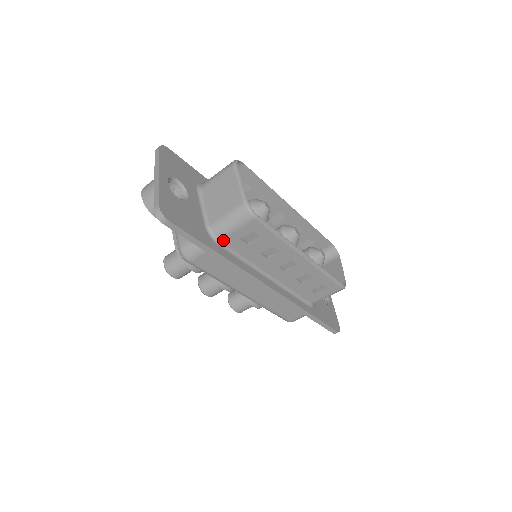
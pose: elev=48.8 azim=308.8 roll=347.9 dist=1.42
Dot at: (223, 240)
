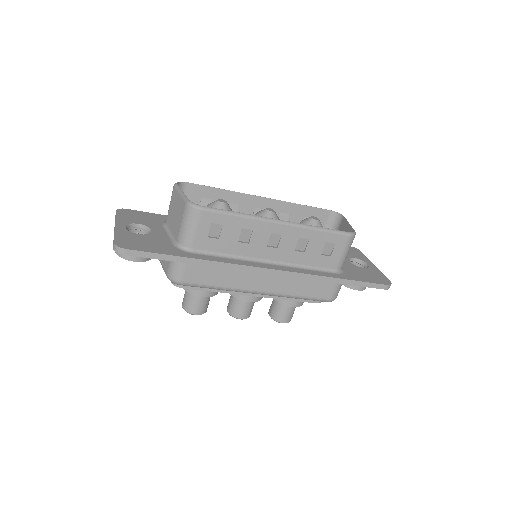
Dot at: (194, 247)
